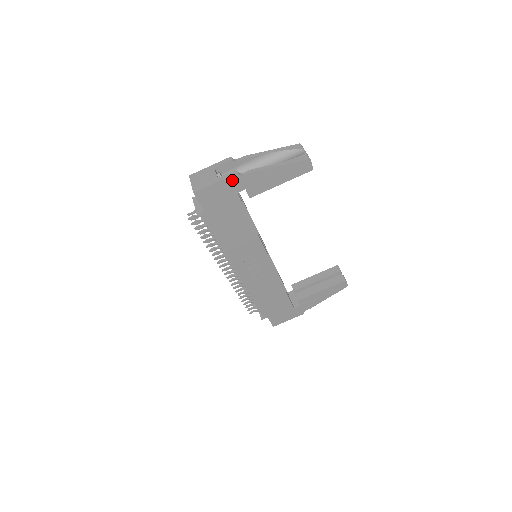
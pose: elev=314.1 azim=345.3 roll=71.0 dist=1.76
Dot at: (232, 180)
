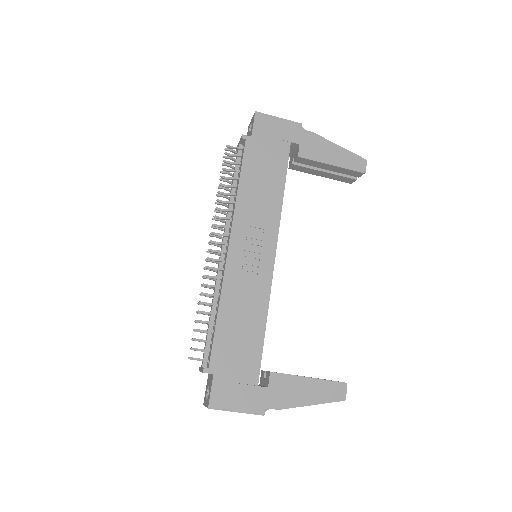
Dot at: (294, 127)
